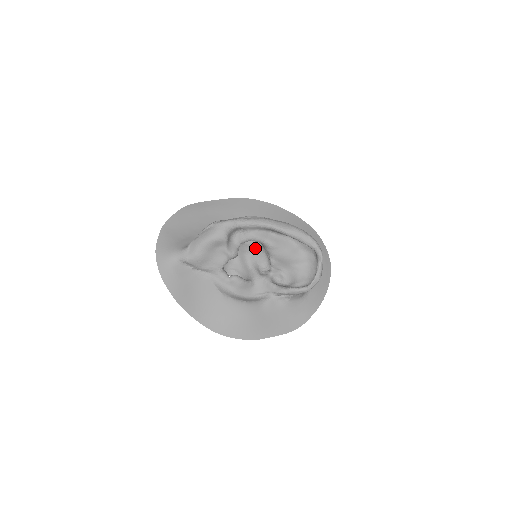
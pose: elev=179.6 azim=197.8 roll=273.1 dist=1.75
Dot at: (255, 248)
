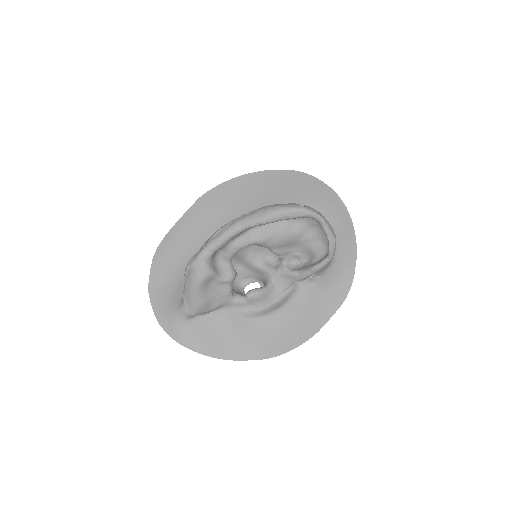
Dot at: (250, 247)
